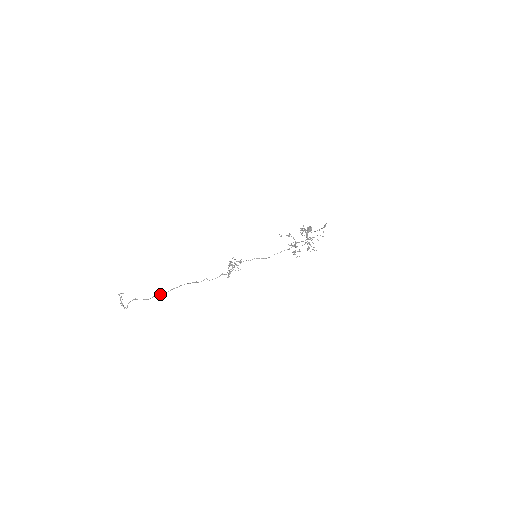
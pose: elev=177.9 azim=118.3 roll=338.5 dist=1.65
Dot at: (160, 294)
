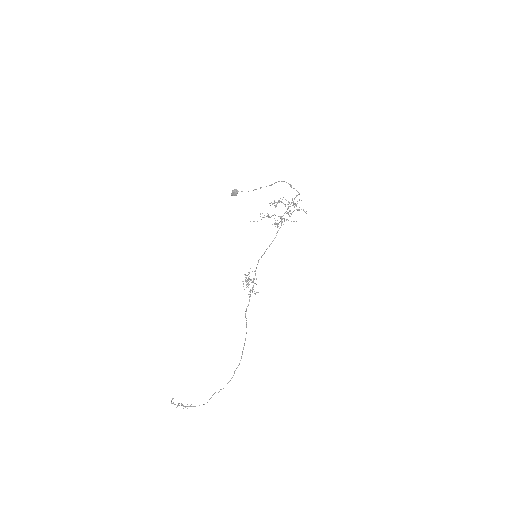
Dot at: (239, 364)
